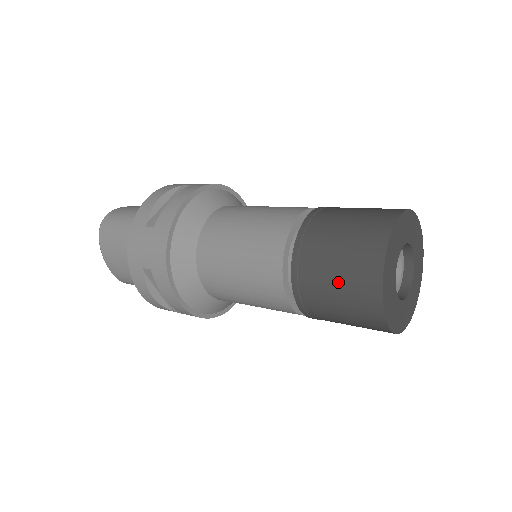
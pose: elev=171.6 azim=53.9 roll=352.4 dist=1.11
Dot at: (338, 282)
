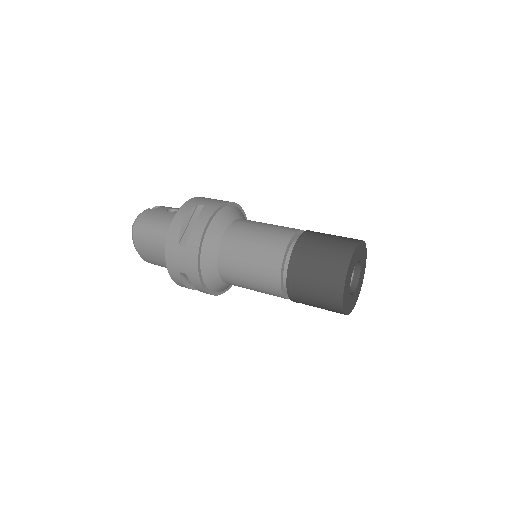
Dot at: (316, 293)
